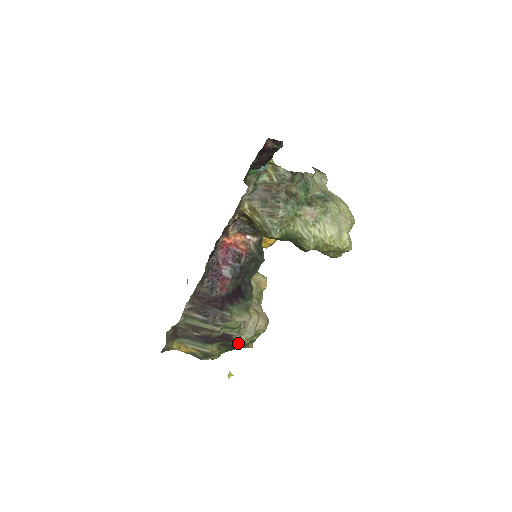
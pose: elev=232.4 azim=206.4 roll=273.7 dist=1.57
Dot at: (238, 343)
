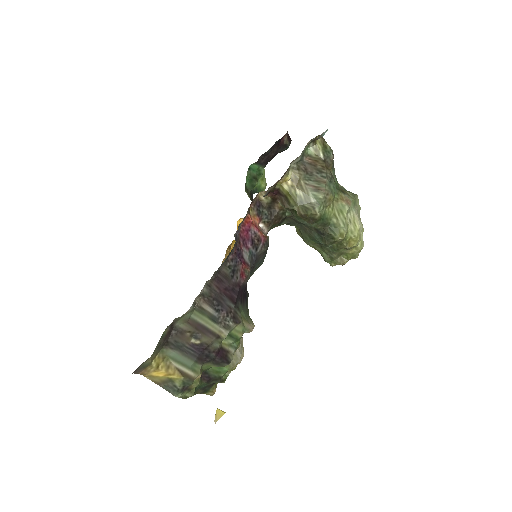
Dot at: (222, 372)
